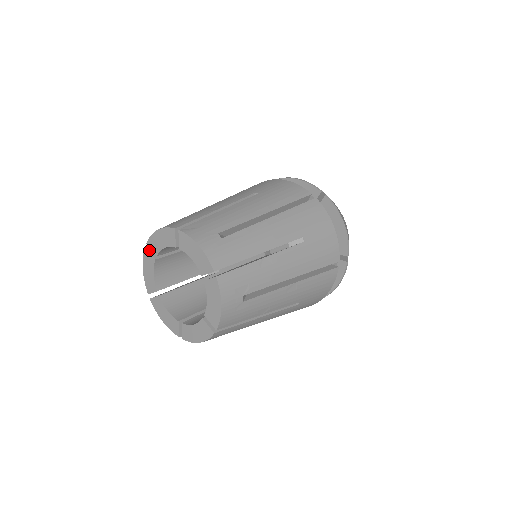
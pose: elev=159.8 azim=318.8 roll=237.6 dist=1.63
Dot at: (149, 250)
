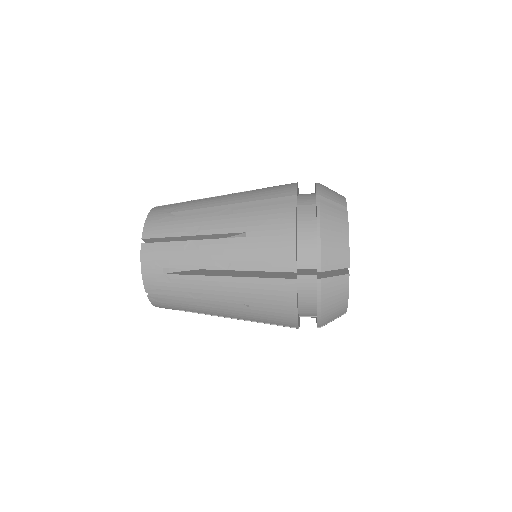
Dot at: occluded
